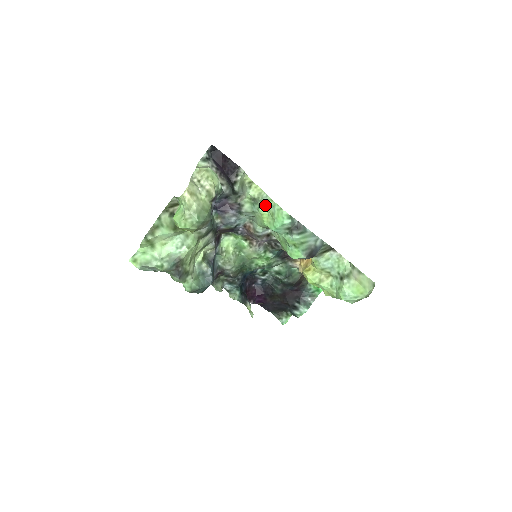
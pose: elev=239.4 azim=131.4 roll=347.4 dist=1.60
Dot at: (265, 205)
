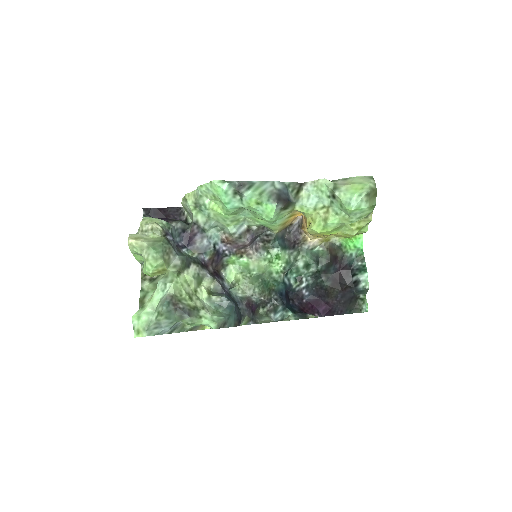
Dot at: (206, 199)
